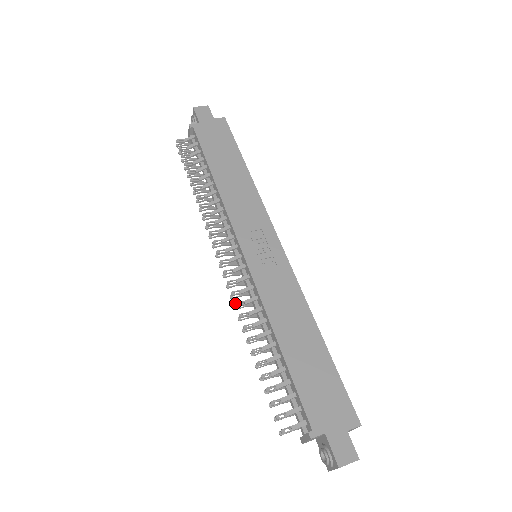
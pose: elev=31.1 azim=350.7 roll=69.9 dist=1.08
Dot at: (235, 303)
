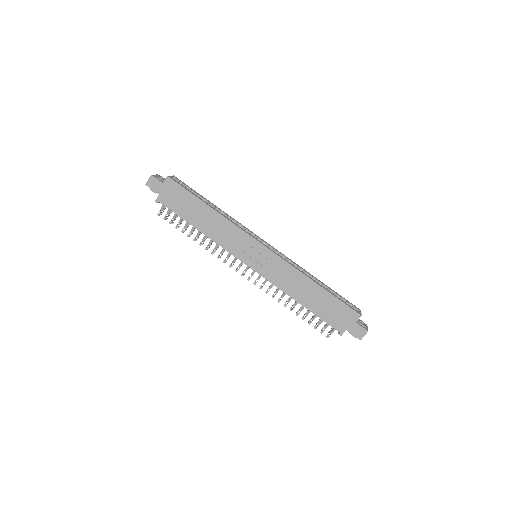
Dot at: occluded
